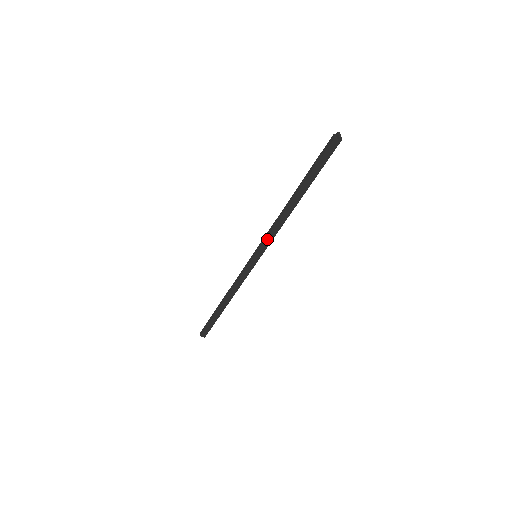
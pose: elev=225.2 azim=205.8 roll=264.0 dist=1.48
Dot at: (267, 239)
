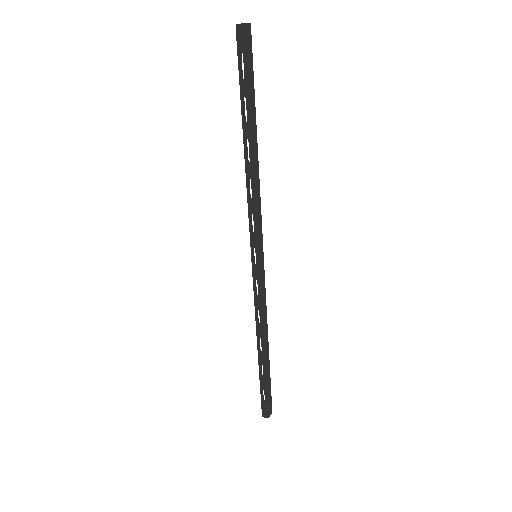
Dot at: (255, 221)
